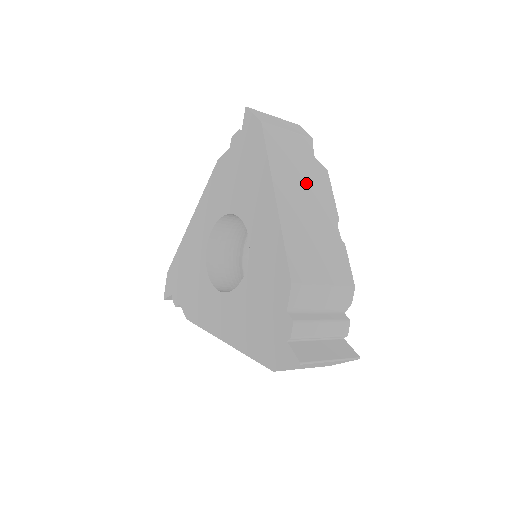
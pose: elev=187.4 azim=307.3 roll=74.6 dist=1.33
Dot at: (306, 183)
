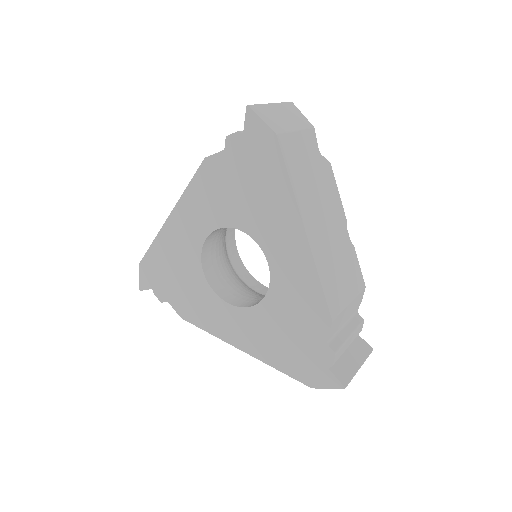
Dot at: (320, 193)
